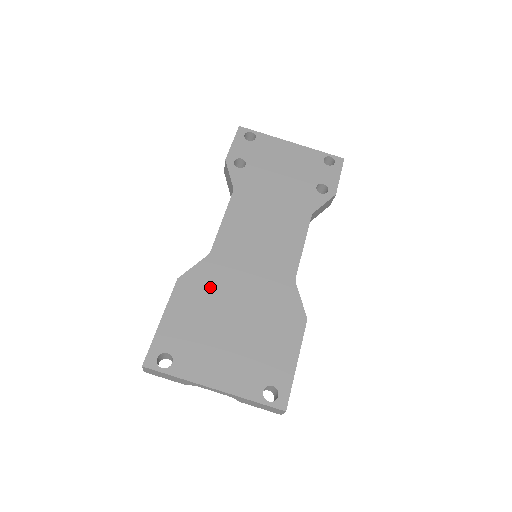
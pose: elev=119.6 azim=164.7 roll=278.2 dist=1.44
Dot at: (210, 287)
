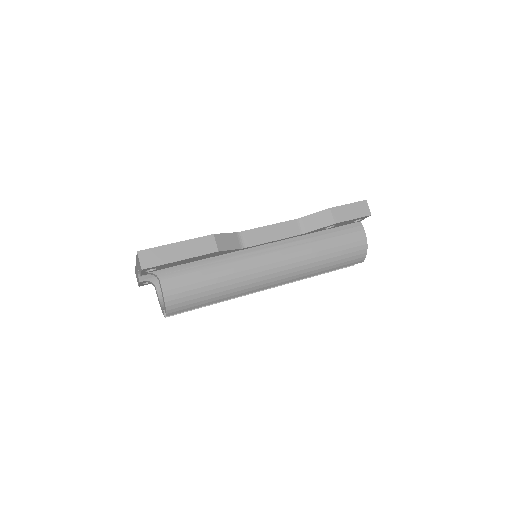
Dot at: occluded
